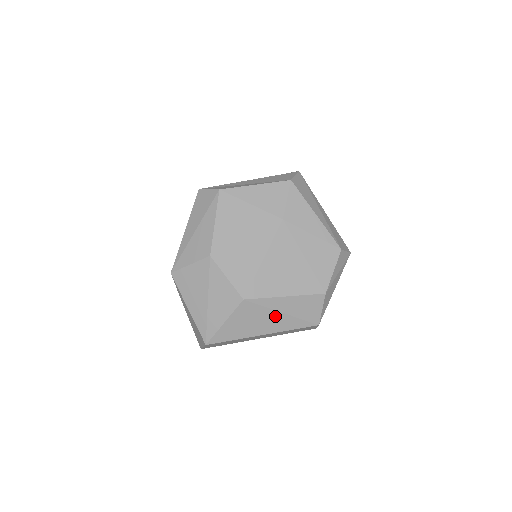
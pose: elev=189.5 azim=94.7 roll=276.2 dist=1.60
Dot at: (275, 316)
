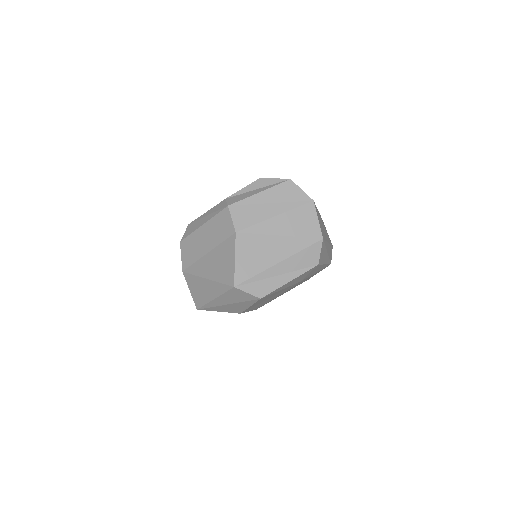
Dot at: occluded
